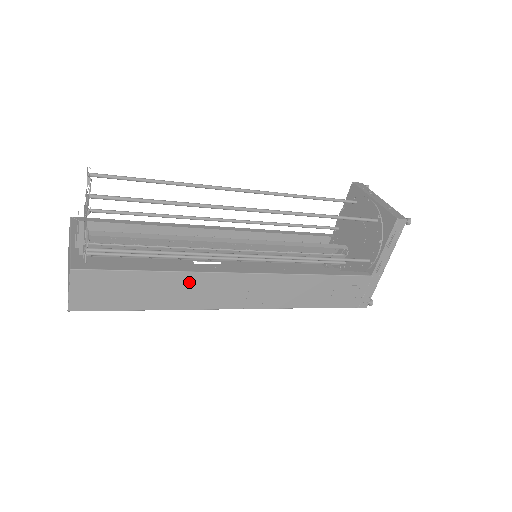
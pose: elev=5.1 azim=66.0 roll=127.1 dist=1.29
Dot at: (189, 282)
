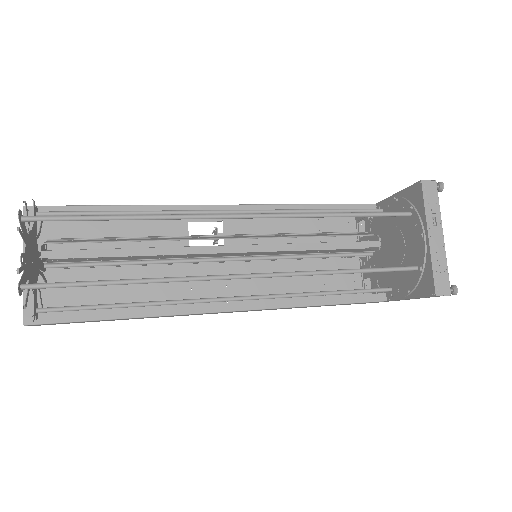
Dot at: occluded
